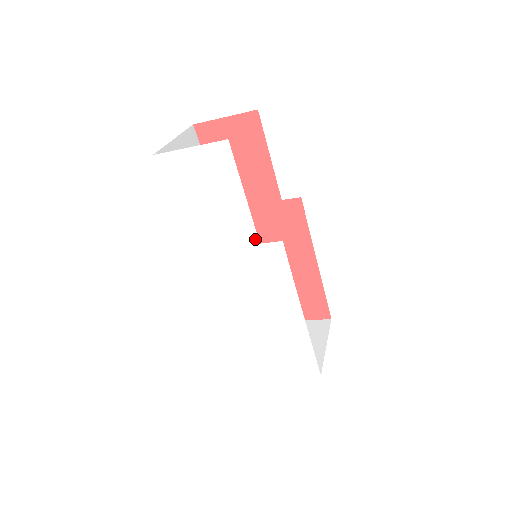
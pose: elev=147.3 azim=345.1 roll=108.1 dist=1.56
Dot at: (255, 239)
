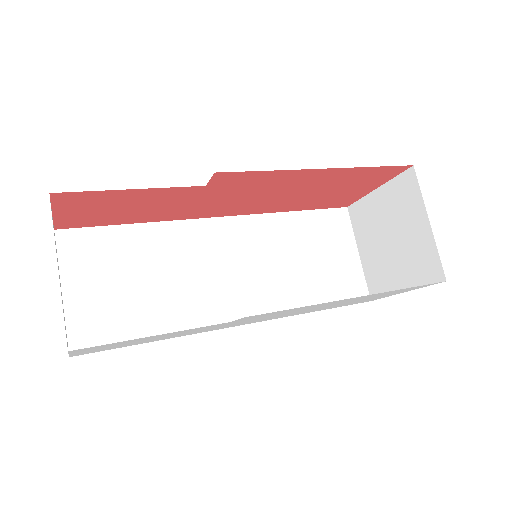
Dot at: occluded
